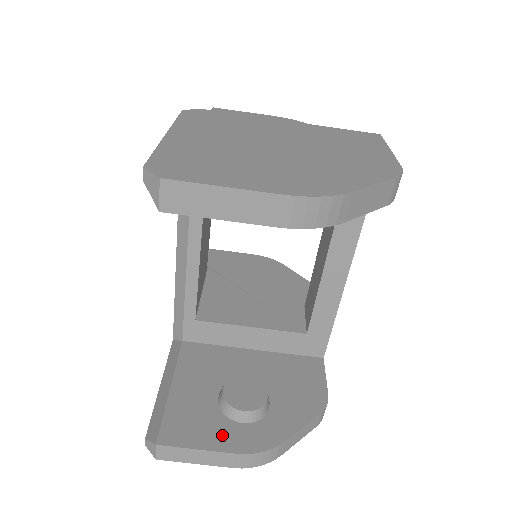
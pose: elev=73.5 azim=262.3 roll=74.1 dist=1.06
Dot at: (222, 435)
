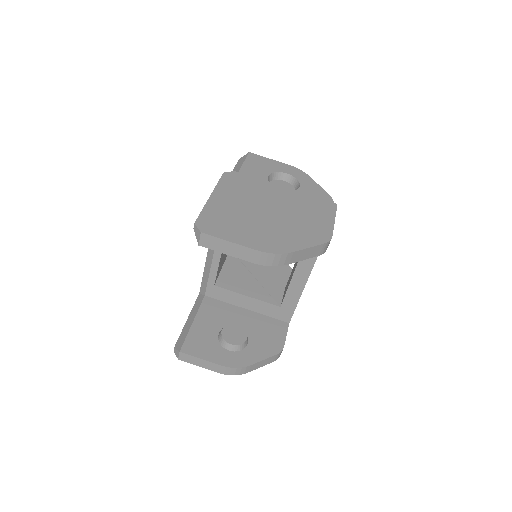
Dot at: (216, 354)
